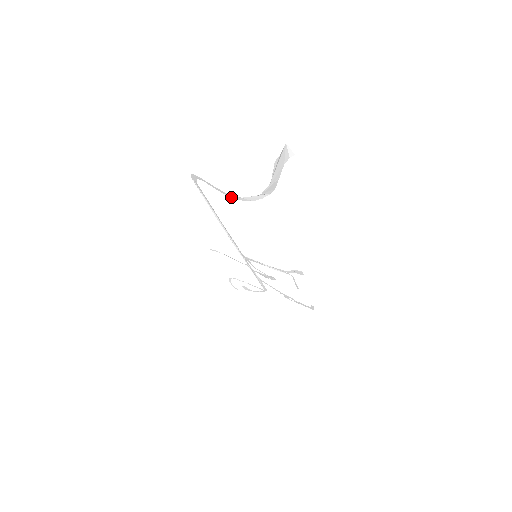
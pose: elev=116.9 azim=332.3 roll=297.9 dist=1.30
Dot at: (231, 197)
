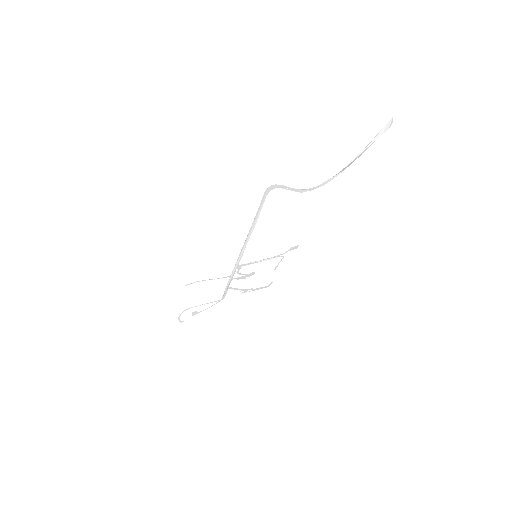
Dot at: occluded
